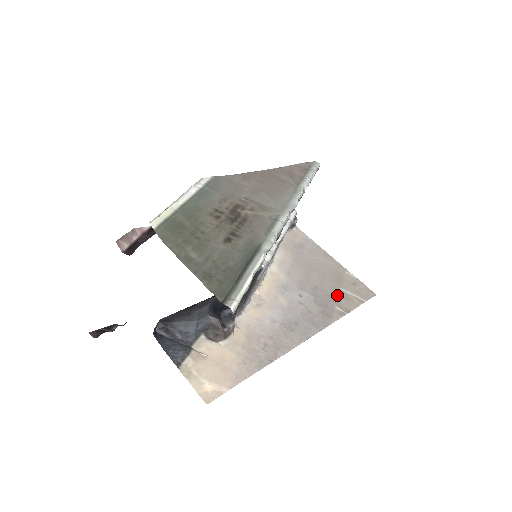
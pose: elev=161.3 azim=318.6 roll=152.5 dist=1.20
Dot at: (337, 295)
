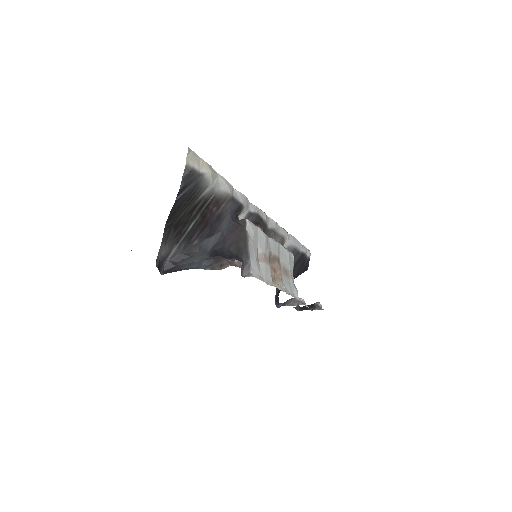
Dot at: occluded
